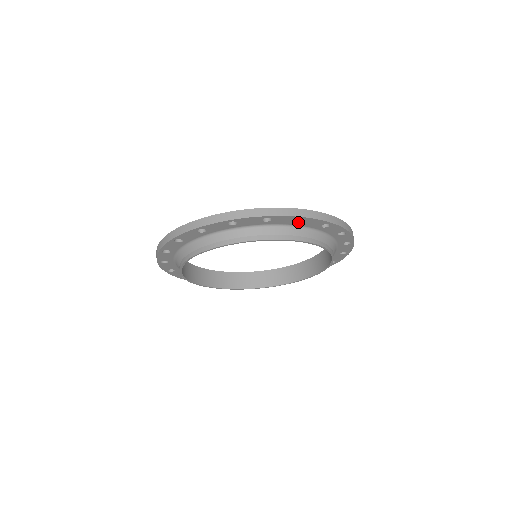
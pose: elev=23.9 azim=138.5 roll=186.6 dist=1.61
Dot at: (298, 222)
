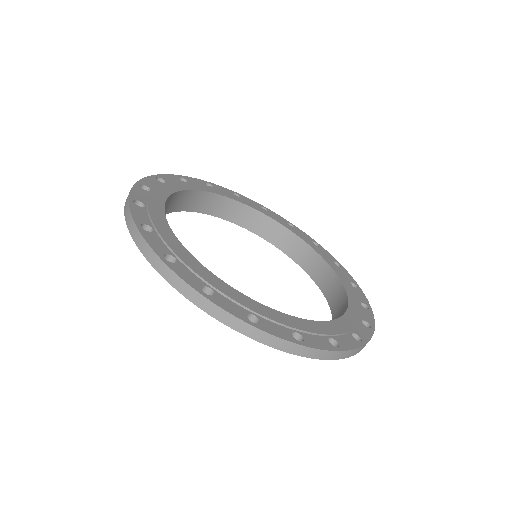
Dot at: occluded
